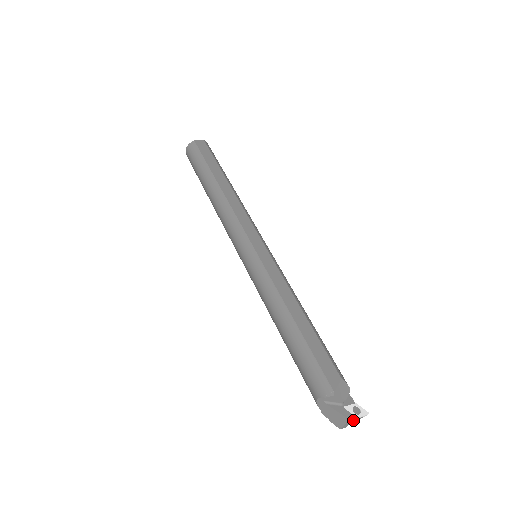
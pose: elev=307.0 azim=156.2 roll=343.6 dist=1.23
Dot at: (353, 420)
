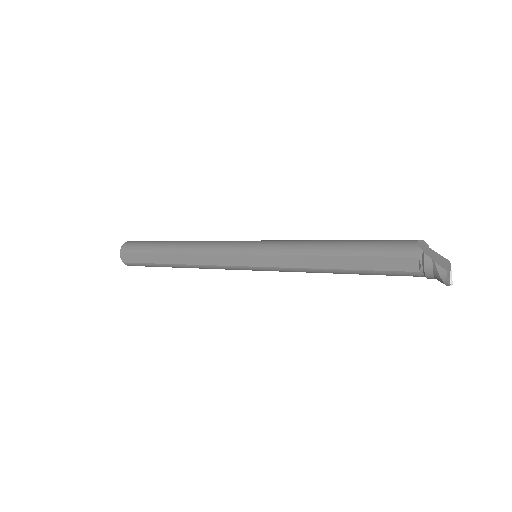
Dot at: (450, 271)
